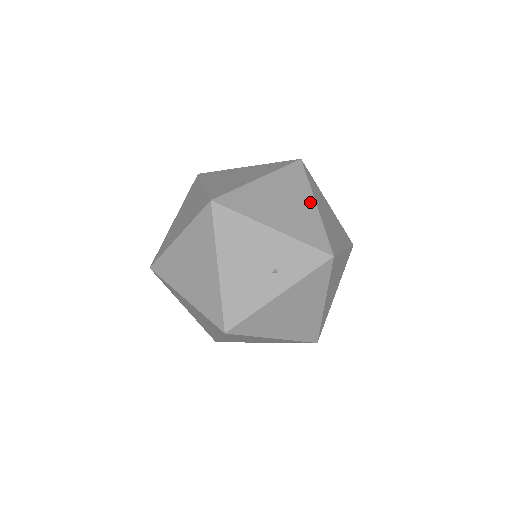
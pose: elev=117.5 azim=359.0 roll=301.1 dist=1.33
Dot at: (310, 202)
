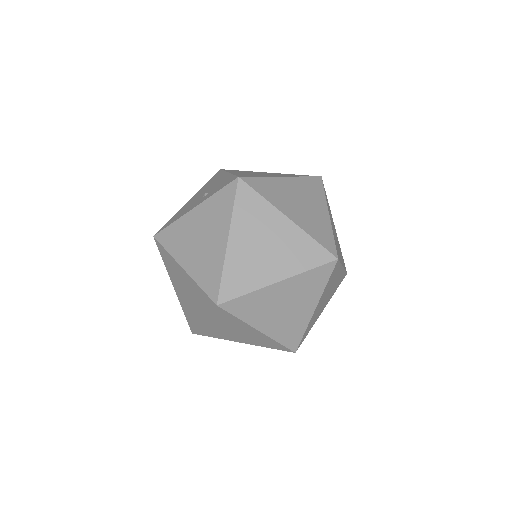
Dot at: (281, 176)
